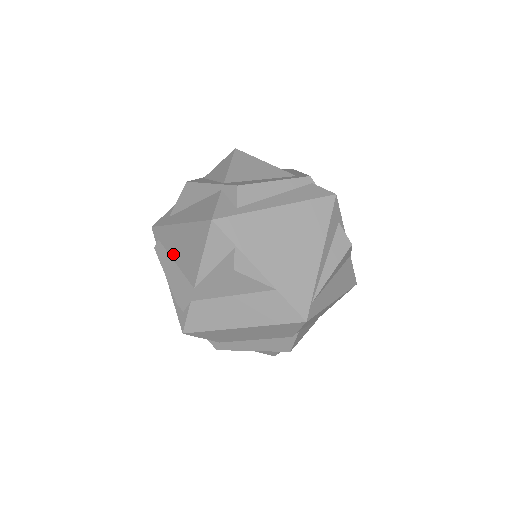
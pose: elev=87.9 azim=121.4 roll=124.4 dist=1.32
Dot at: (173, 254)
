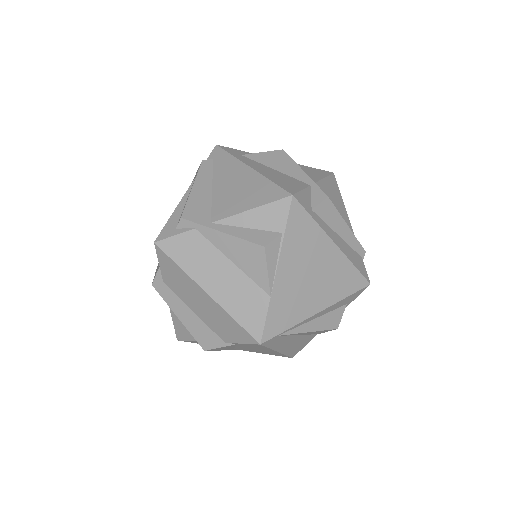
Dot at: (218, 181)
